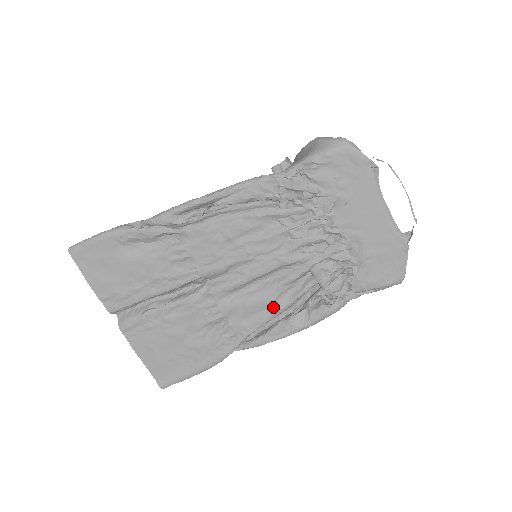
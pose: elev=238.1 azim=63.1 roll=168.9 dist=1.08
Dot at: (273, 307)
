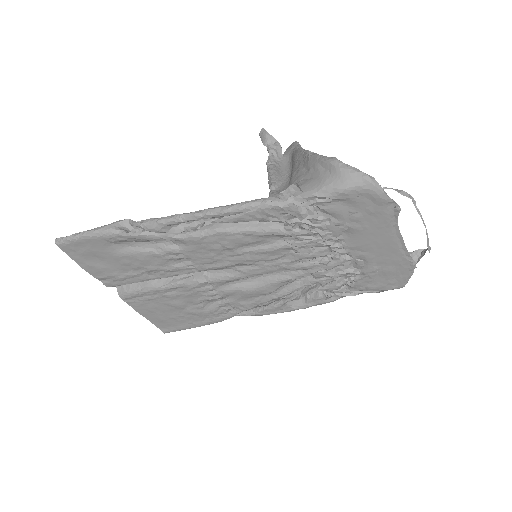
Dot at: (271, 295)
